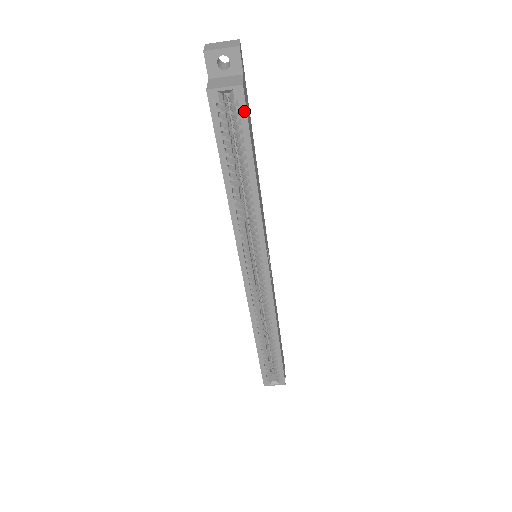
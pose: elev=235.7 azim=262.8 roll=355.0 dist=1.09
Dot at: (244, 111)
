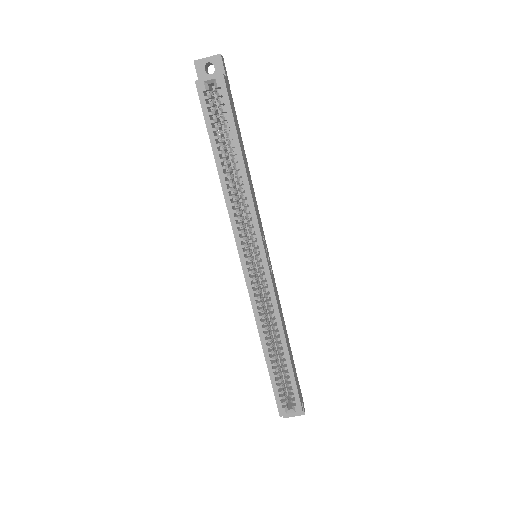
Dot at: (226, 96)
